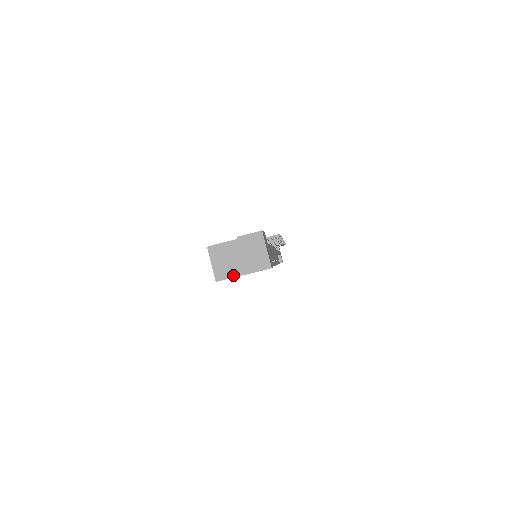
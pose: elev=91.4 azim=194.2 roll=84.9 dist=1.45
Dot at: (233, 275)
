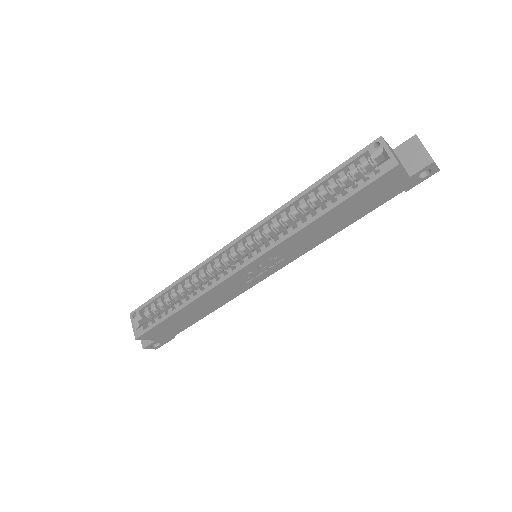
Dot at: (404, 169)
